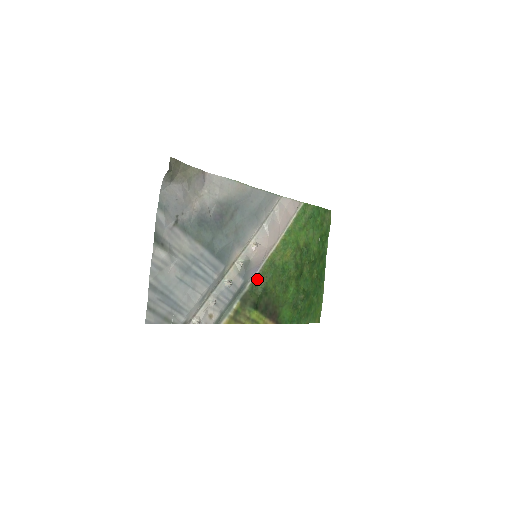
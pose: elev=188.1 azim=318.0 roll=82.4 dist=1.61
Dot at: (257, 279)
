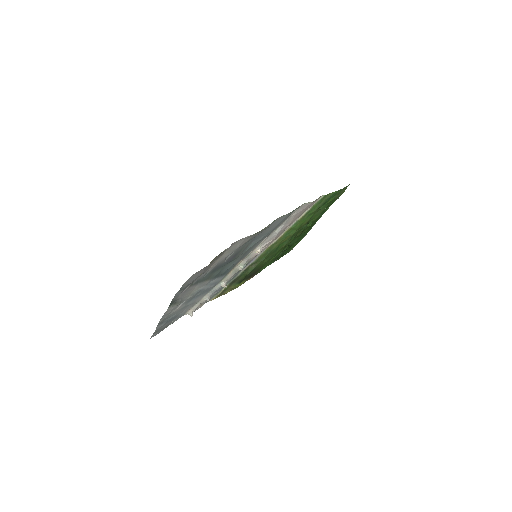
Dot at: (250, 265)
